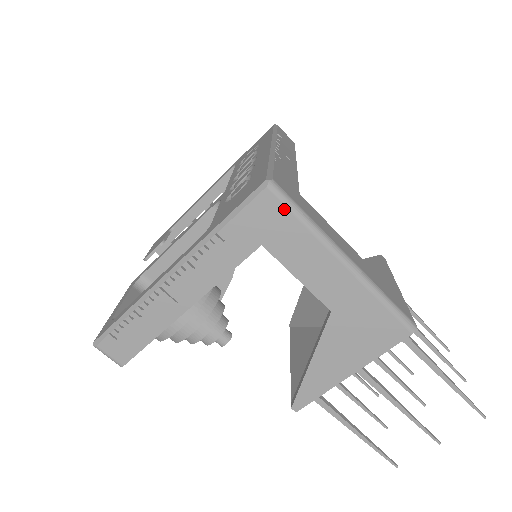
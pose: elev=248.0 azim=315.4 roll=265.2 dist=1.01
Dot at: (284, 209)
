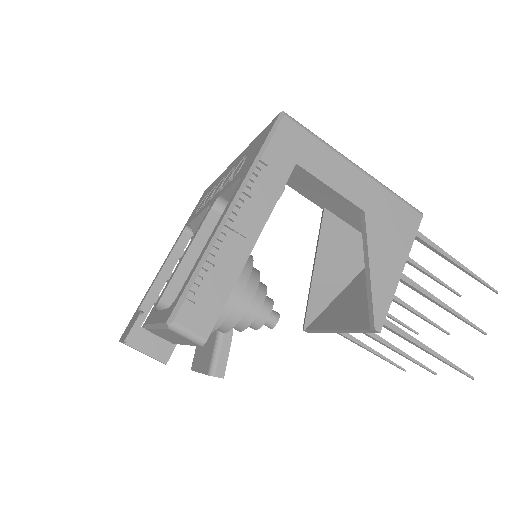
Dot at: (302, 130)
